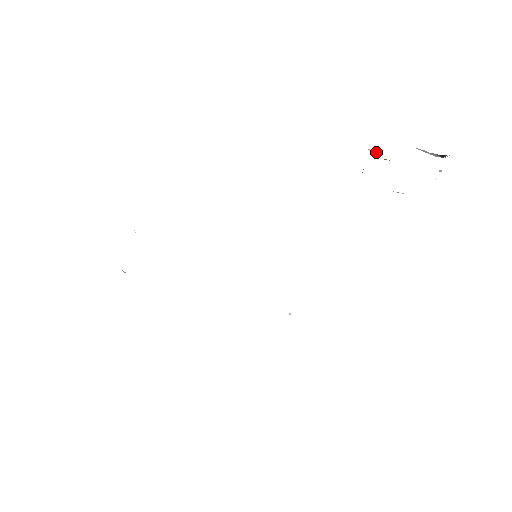
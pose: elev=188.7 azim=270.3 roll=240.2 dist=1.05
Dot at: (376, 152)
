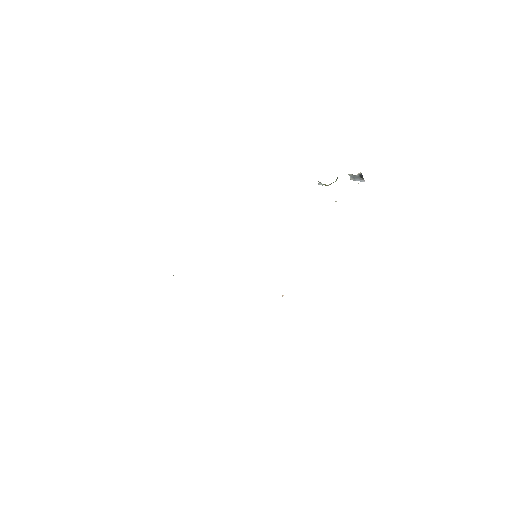
Dot at: (320, 183)
